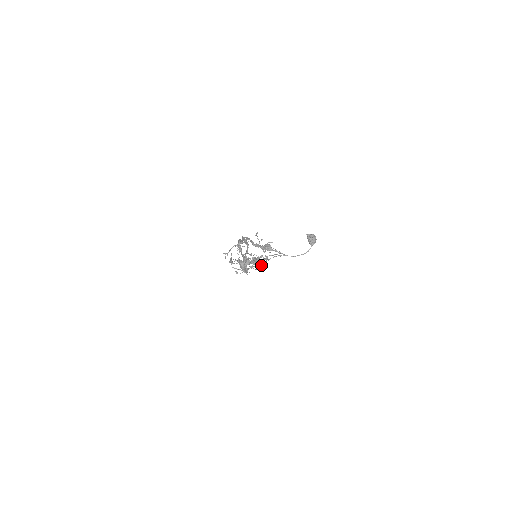
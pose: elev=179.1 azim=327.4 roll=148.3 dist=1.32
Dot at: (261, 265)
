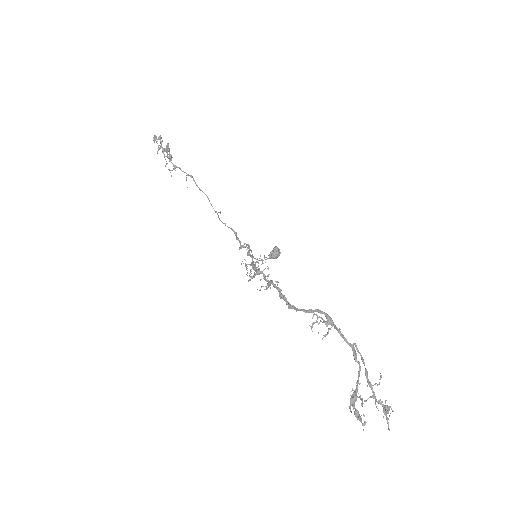
Dot at: occluded
